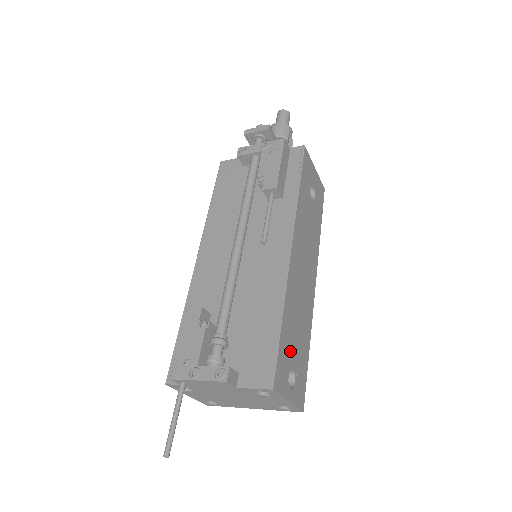
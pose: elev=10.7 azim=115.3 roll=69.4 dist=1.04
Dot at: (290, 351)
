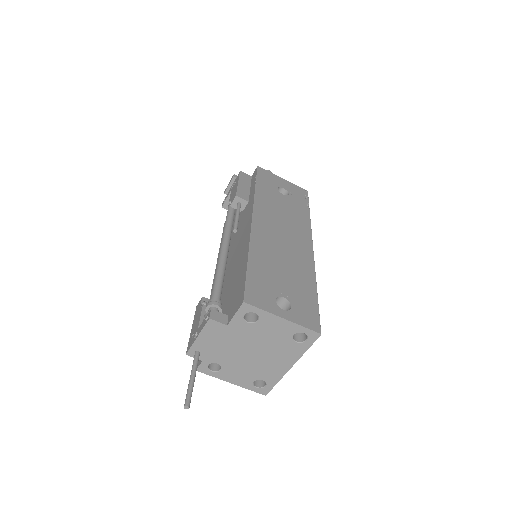
Dot at: (273, 283)
